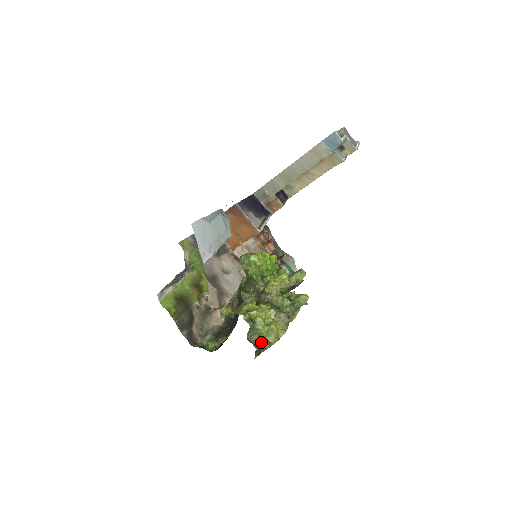
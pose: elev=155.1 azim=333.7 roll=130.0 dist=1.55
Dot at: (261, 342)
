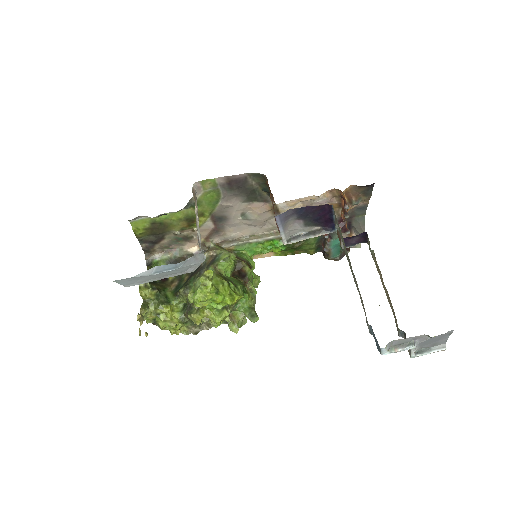
Dot at: occluded
